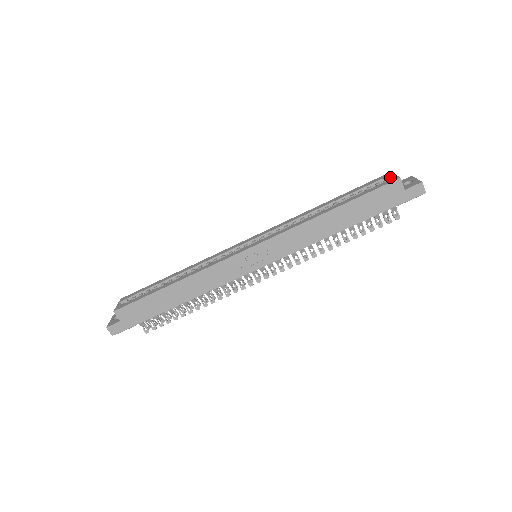
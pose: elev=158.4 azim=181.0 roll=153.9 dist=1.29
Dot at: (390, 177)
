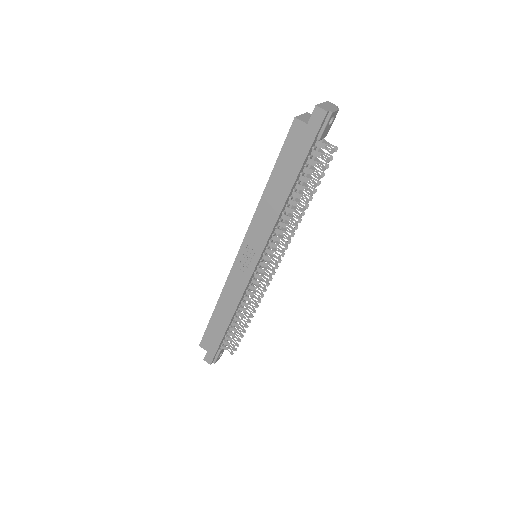
Dot at: occluded
